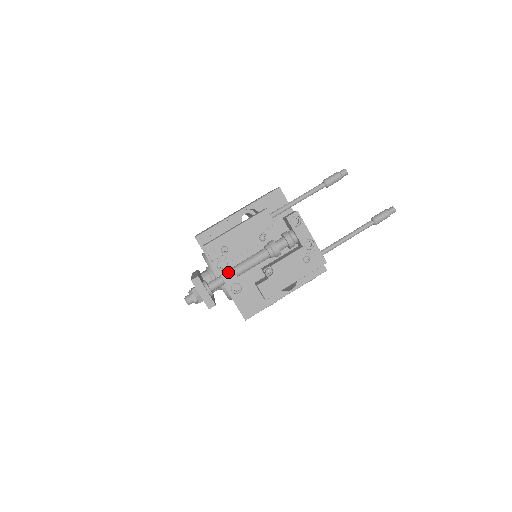
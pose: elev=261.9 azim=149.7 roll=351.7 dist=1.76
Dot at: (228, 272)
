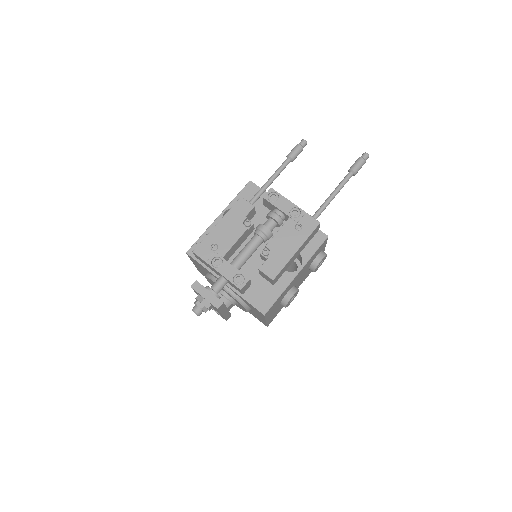
Dot at: (225, 267)
